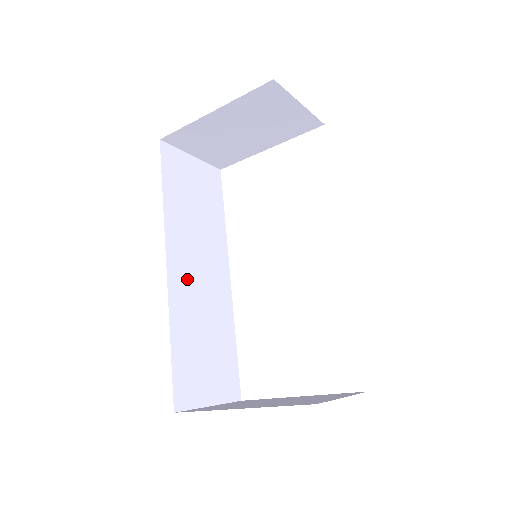
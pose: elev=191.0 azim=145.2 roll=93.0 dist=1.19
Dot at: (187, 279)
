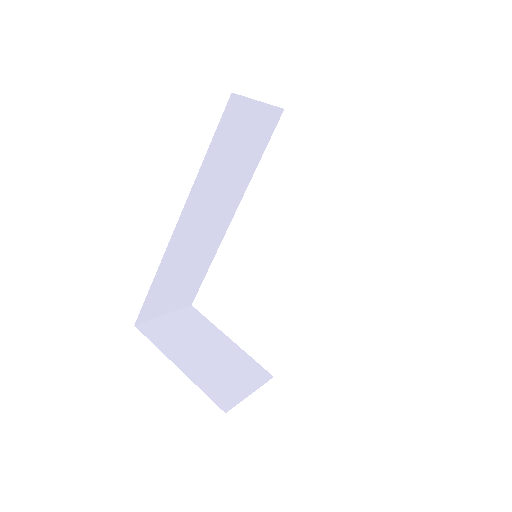
Dot at: (191, 229)
